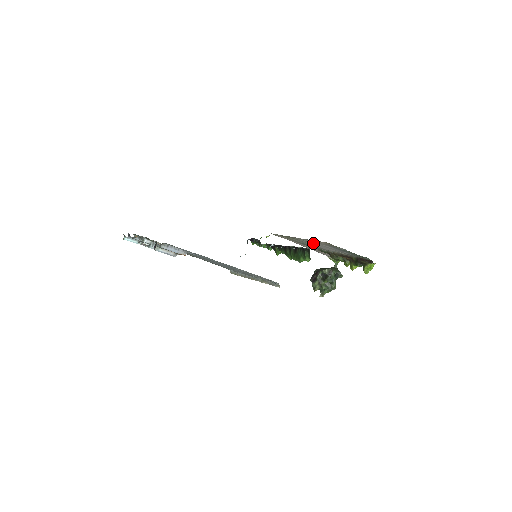
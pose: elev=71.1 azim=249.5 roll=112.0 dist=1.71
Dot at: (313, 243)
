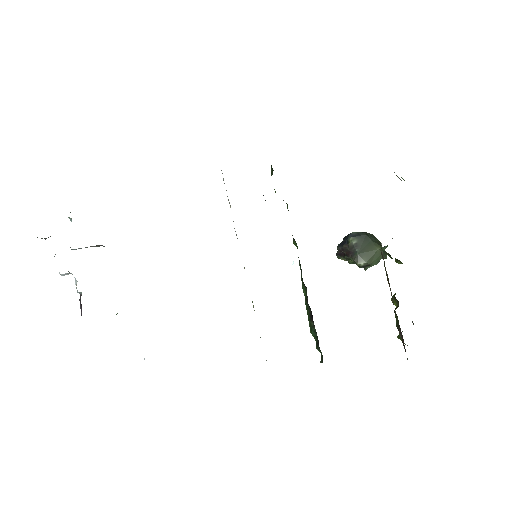
Dot at: occluded
